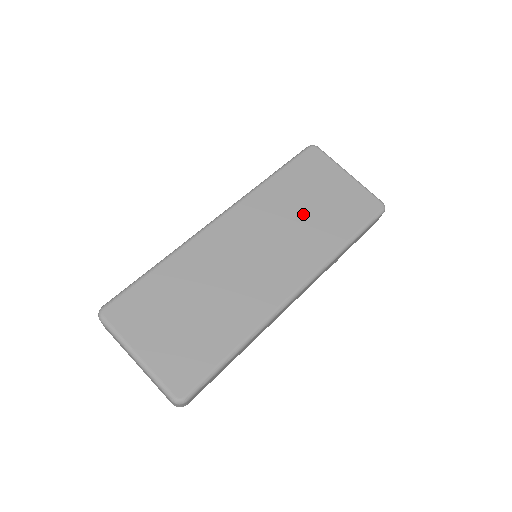
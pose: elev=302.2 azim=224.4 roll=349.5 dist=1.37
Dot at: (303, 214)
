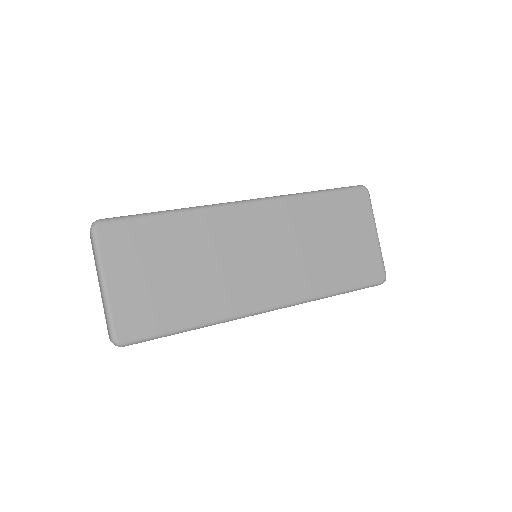
Dot at: (318, 245)
